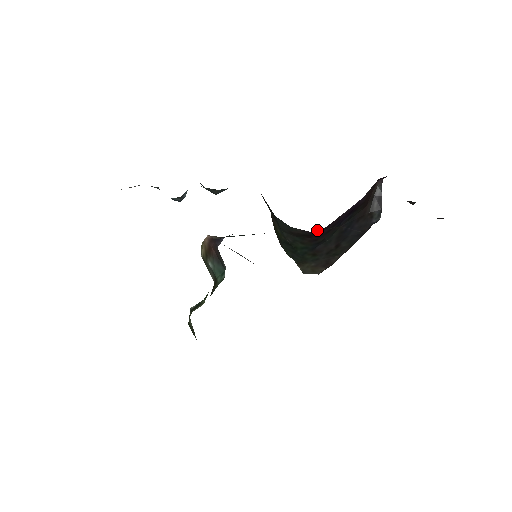
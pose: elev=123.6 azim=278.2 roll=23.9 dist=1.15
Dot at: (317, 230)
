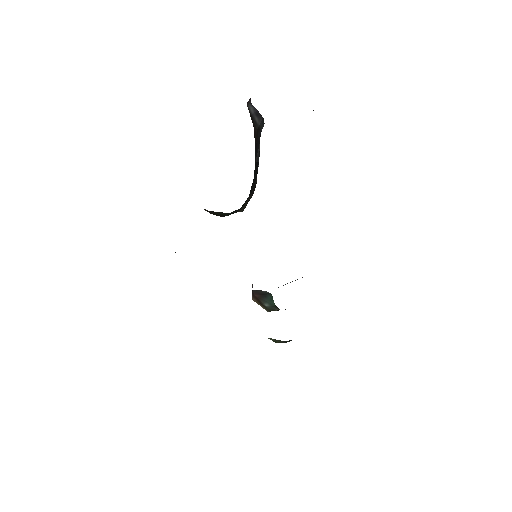
Dot at: occluded
